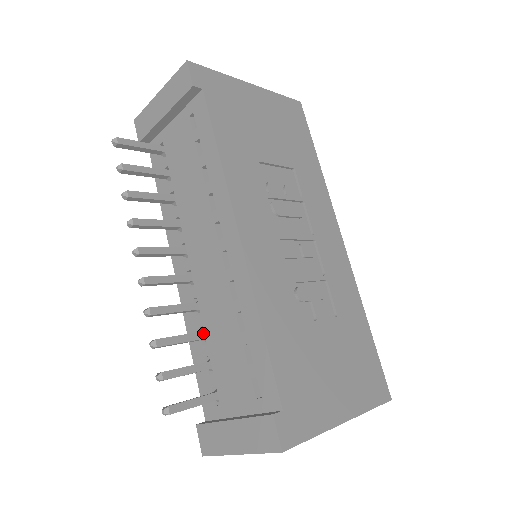
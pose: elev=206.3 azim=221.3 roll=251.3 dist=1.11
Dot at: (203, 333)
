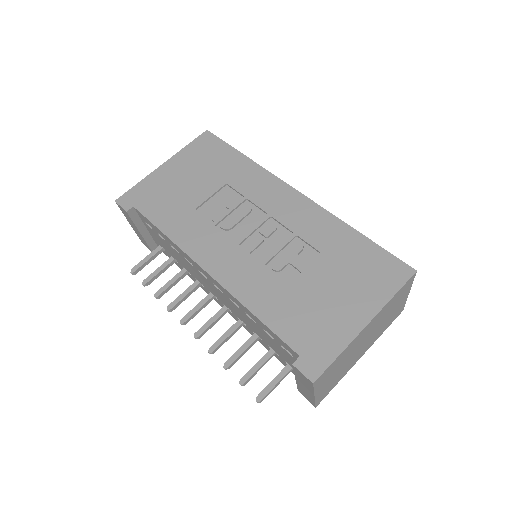
Dot at: (255, 335)
